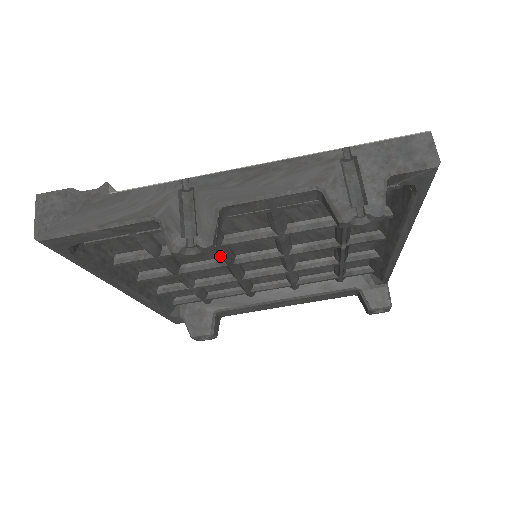
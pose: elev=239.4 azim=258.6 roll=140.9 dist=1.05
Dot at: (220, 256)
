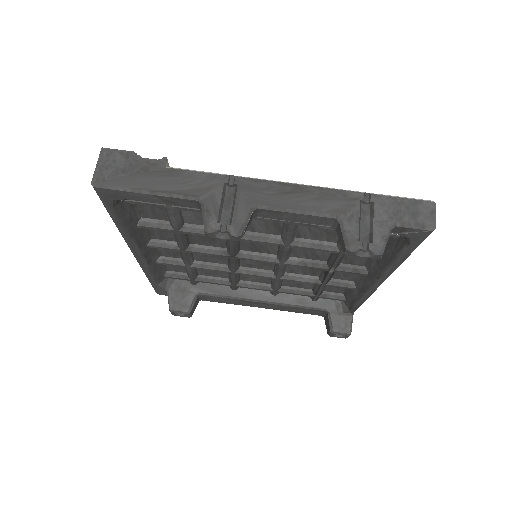
Dot at: (228, 246)
